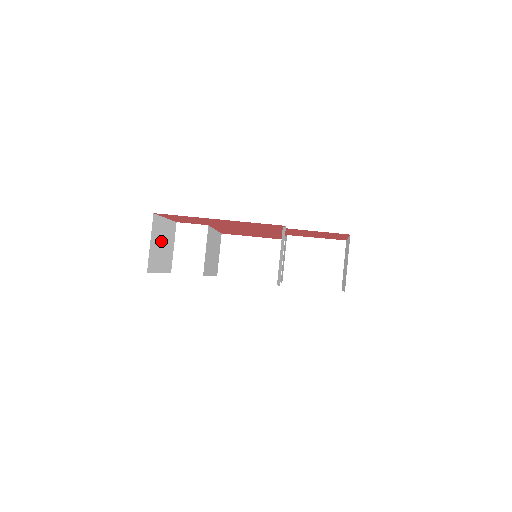
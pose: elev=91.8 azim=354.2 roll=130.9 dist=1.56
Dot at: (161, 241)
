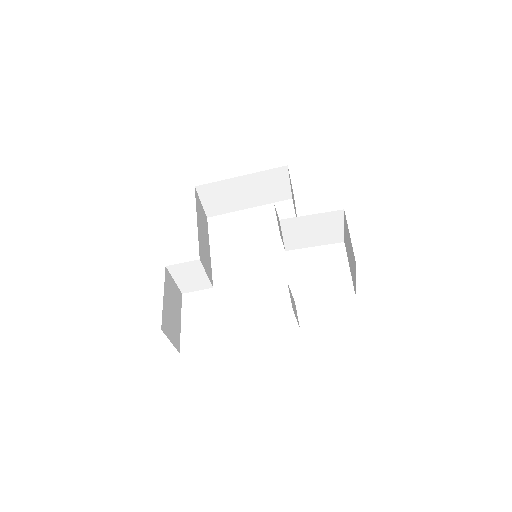
Dot at: (171, 313)
